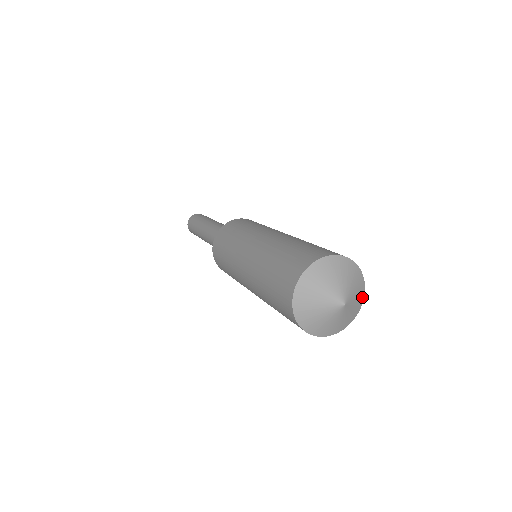
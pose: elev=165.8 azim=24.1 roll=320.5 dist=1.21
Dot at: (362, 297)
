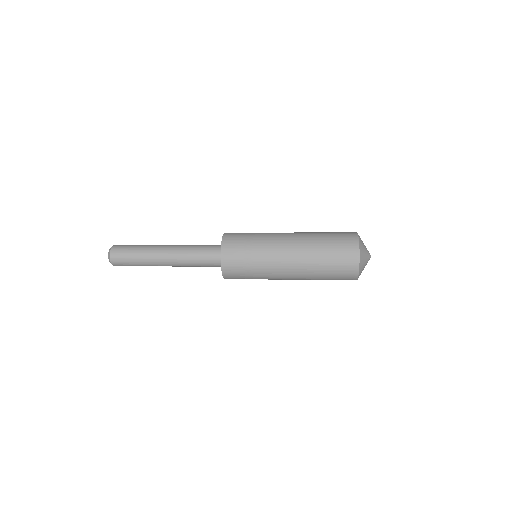
Dot at: occluded
